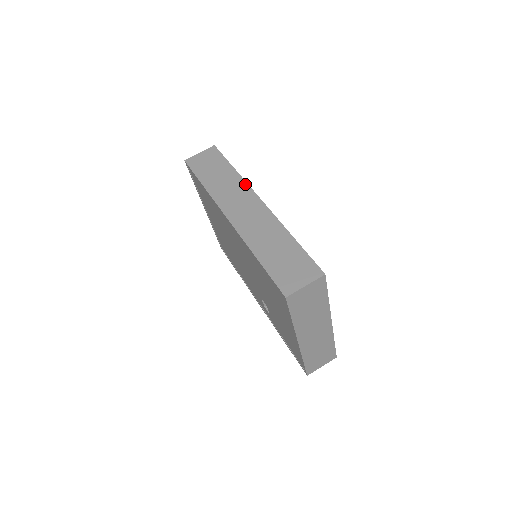
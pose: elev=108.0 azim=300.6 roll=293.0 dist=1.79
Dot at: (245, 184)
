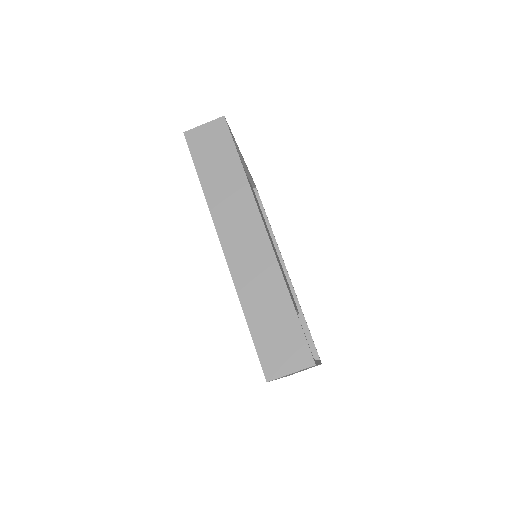
Dot at: (251, 198)
